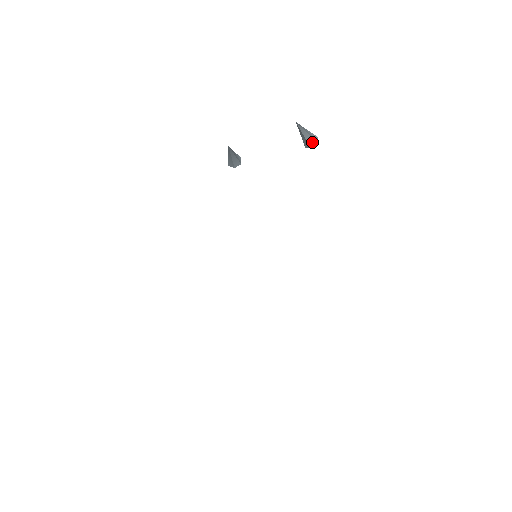
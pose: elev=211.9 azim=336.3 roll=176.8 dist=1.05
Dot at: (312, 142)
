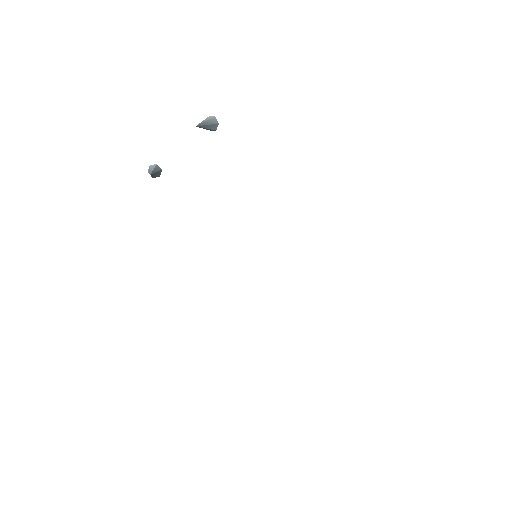
Dot at: (215, 126)
